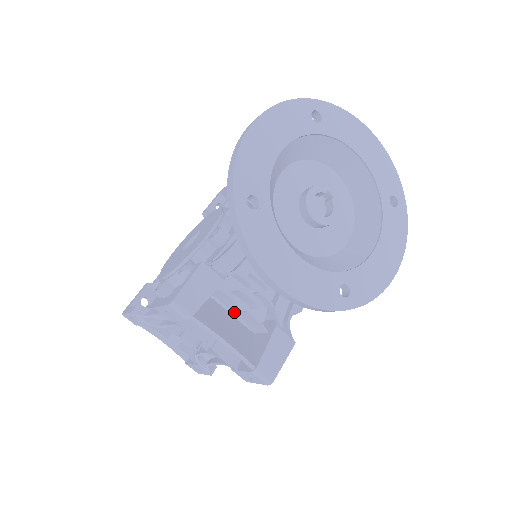
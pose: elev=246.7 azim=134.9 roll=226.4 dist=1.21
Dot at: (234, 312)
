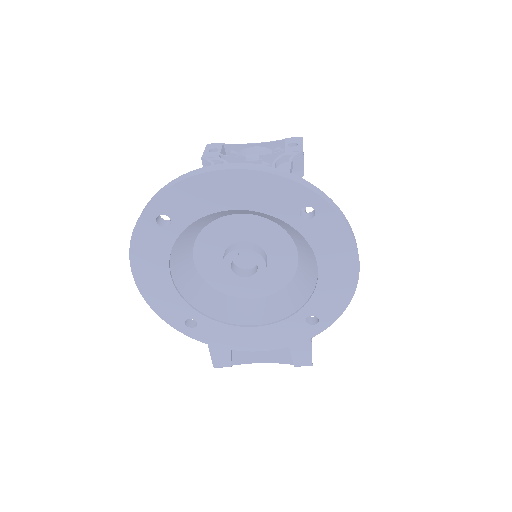
Dot at: occluded
